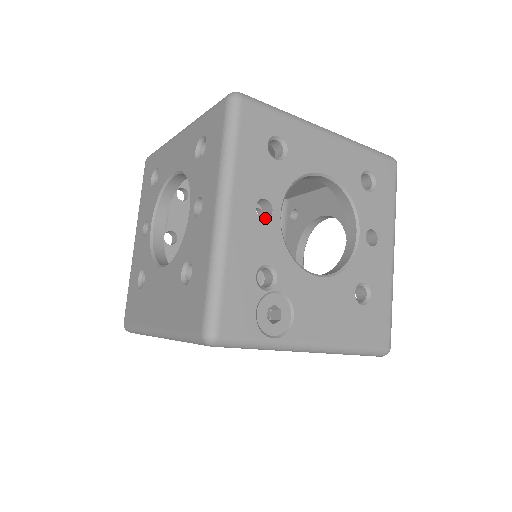
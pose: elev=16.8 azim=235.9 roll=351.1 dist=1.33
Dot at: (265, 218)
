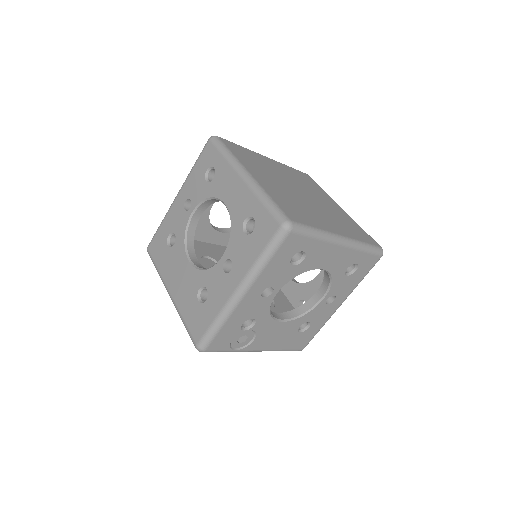
Dot at: (266, 292)
